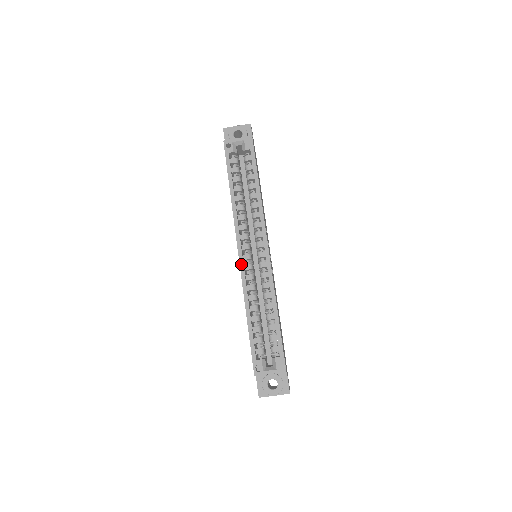
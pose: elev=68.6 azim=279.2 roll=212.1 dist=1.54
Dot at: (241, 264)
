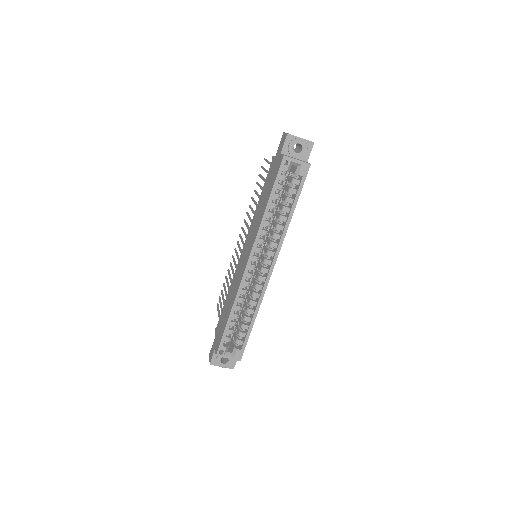
Dot at: (245, 273)
